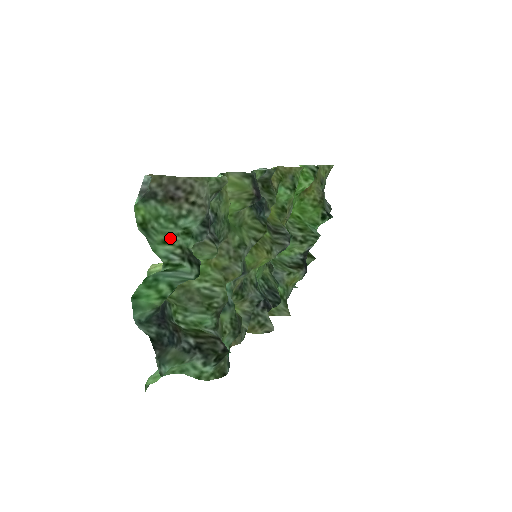
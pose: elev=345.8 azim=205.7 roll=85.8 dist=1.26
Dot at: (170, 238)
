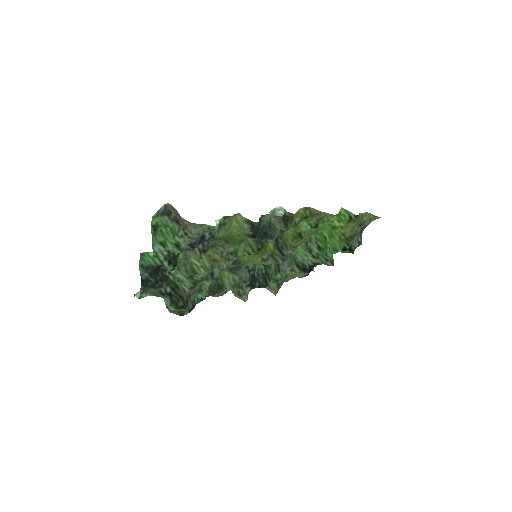
Dot at: (166, 243)
